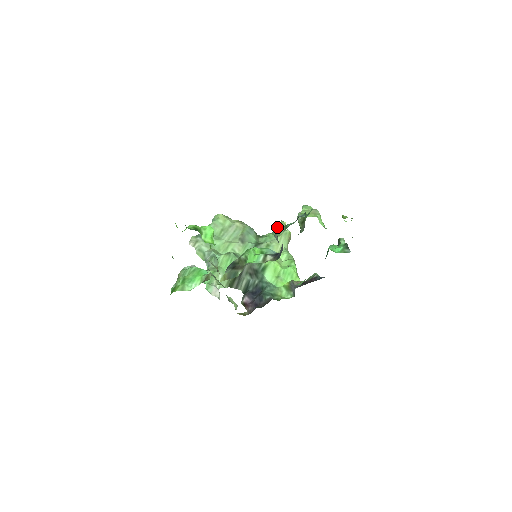
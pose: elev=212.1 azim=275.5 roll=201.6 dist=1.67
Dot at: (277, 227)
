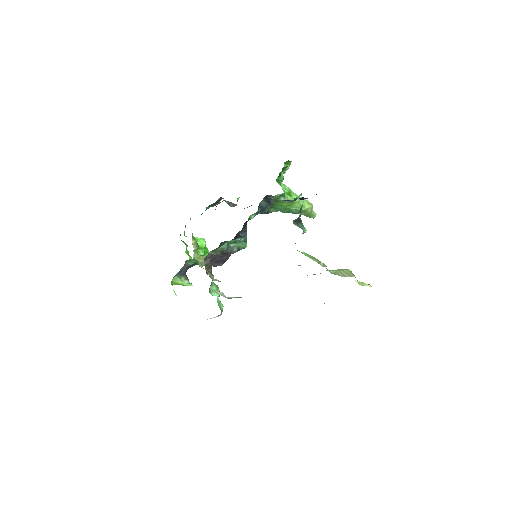
Dot at: occluded
